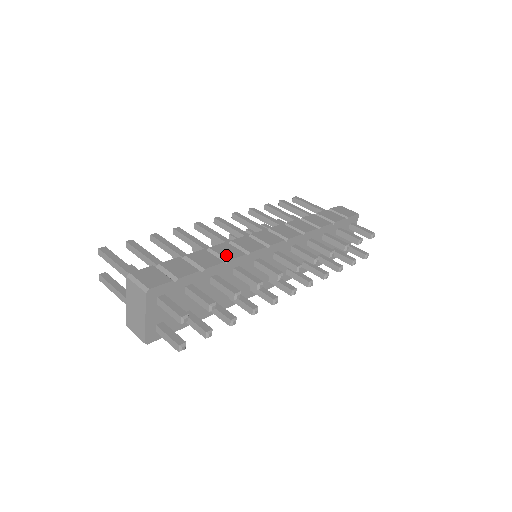
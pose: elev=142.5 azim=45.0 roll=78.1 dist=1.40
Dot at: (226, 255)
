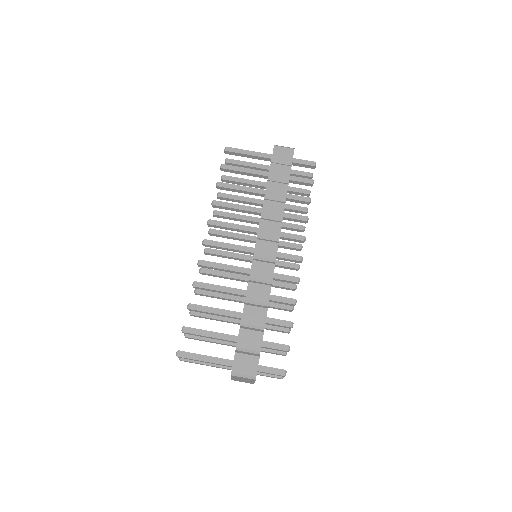
Dot at: (262, 299)
